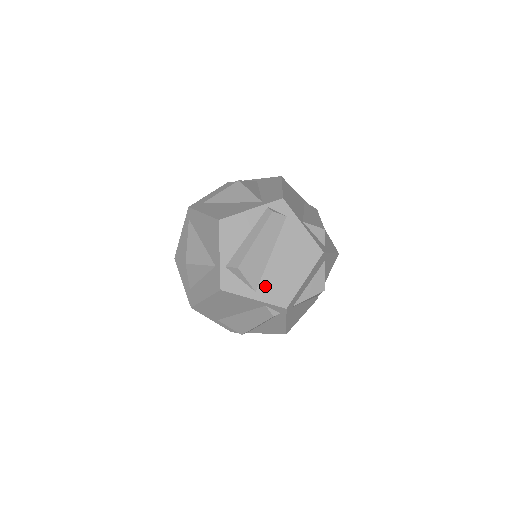
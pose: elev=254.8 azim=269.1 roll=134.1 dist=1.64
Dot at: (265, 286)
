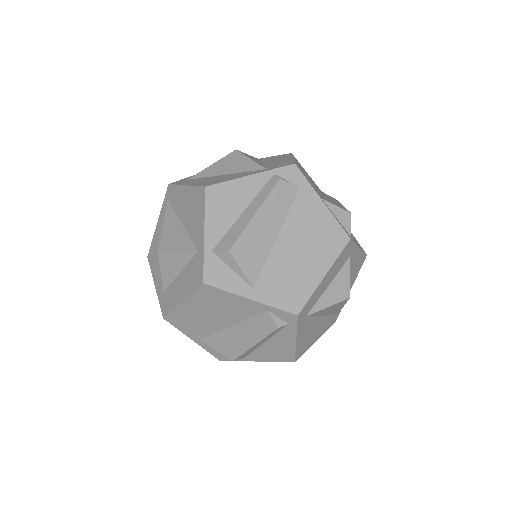
Dot at: (267, 281)
